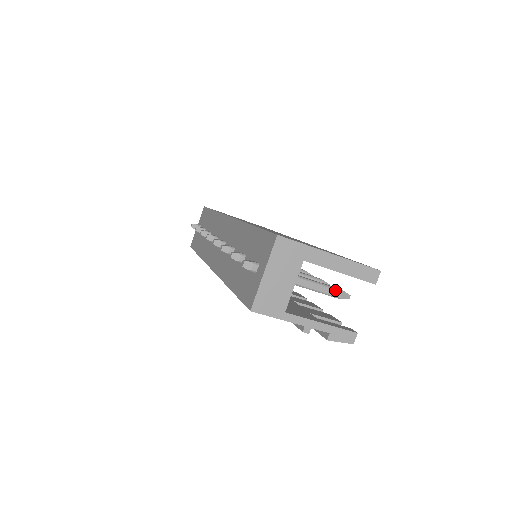
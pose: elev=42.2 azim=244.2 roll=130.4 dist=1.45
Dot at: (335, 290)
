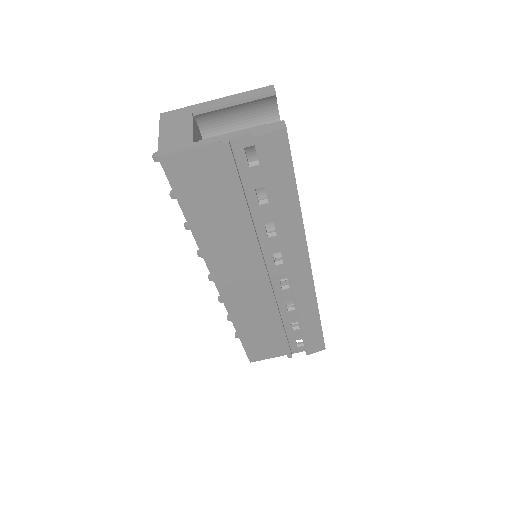
Dot at: occluded
